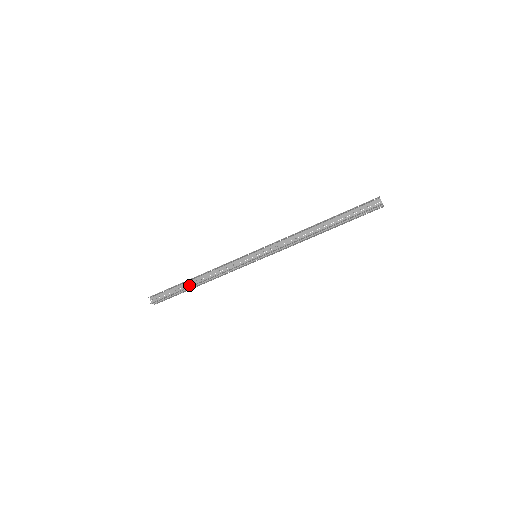
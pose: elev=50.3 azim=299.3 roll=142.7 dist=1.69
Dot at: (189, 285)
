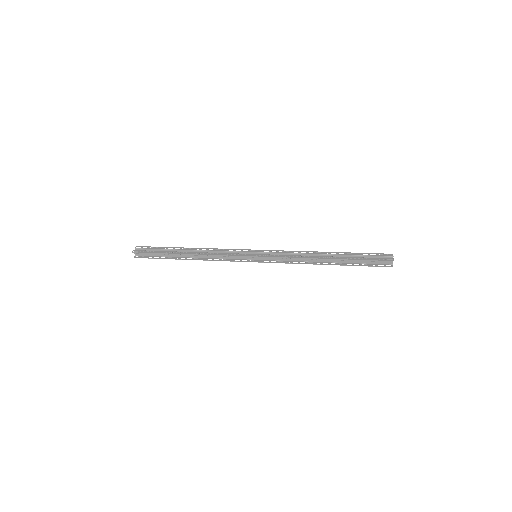
Dot at: (180, 255)
